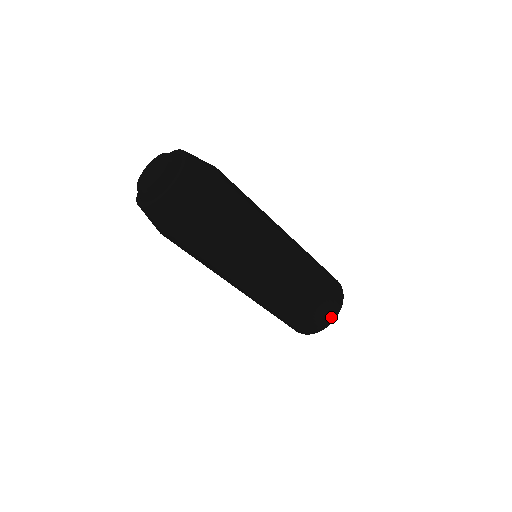
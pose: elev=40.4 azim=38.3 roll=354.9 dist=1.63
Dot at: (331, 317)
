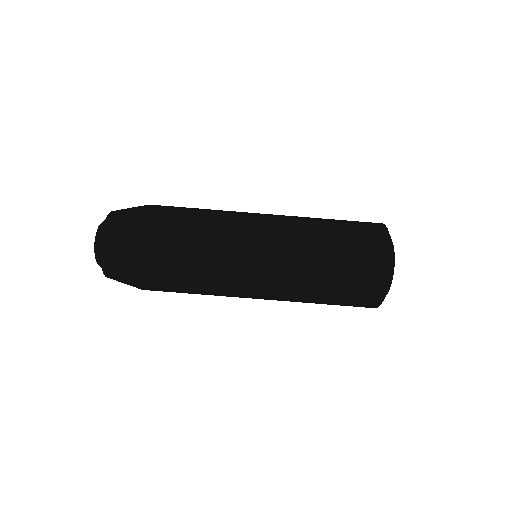
Dot at: (375, 223)
